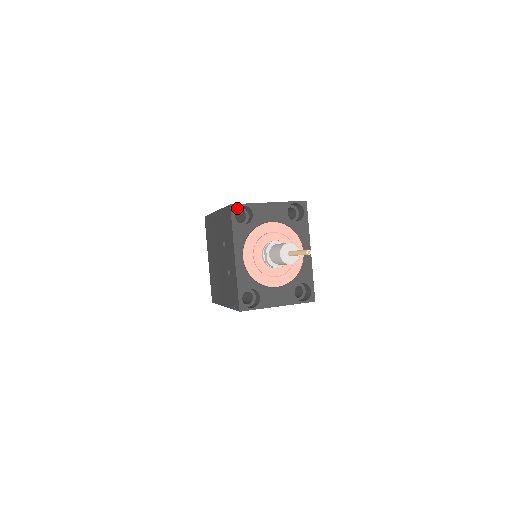
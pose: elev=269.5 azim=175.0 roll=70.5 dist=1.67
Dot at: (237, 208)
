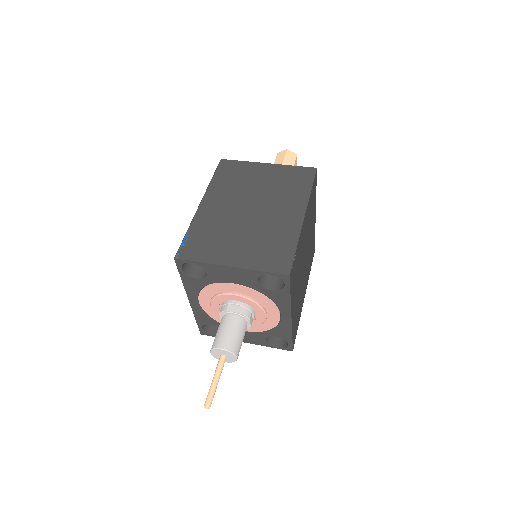
Dot at: (195, 249)
